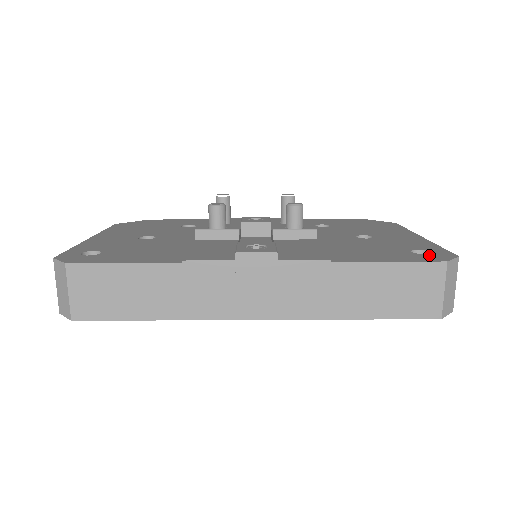
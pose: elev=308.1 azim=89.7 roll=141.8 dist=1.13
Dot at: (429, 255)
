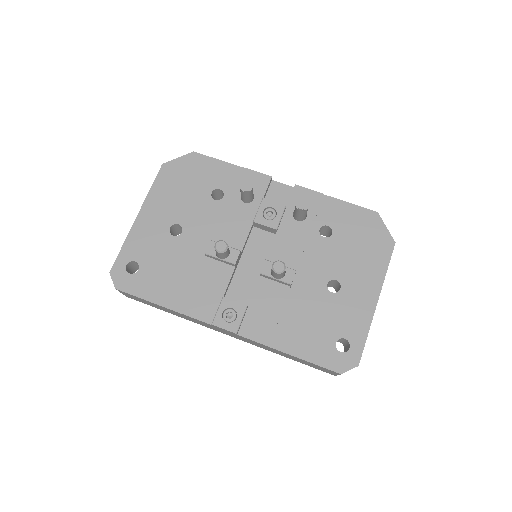
Dot at: (341, 356)
